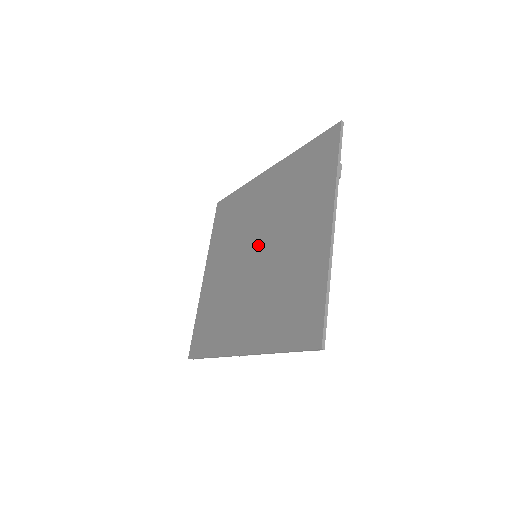
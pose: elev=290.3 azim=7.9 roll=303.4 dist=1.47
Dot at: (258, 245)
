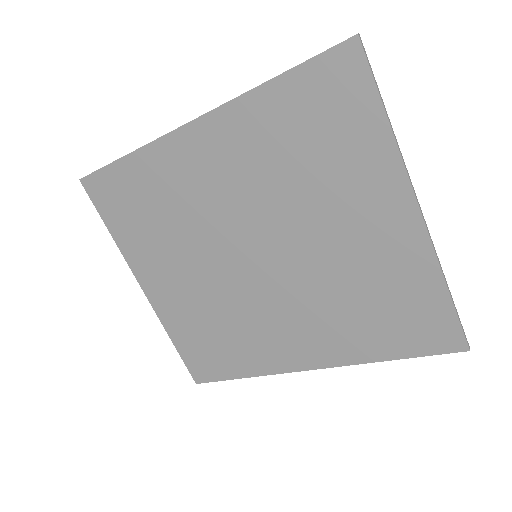
Dot at: (254, 243)
